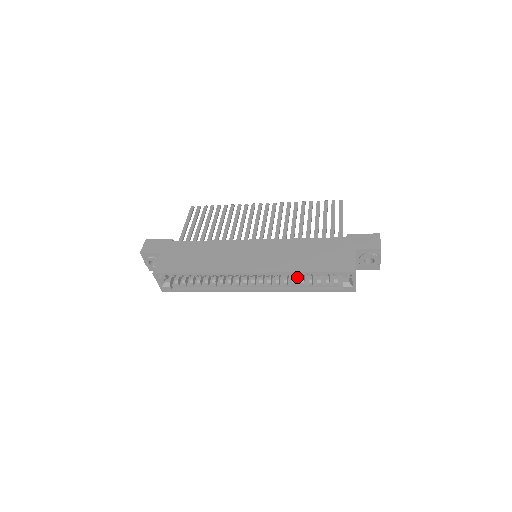
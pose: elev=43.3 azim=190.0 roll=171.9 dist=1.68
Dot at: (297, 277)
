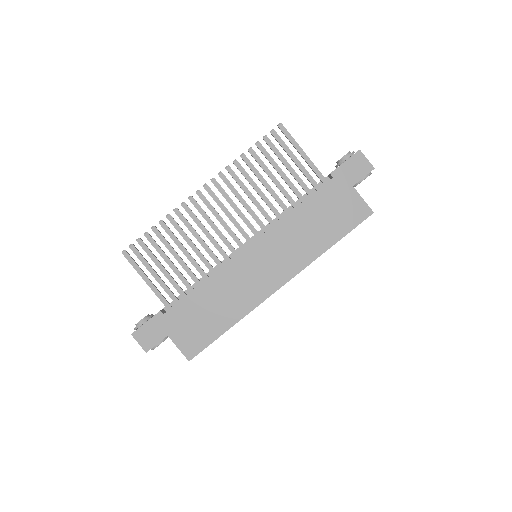
Dot at: occluded
